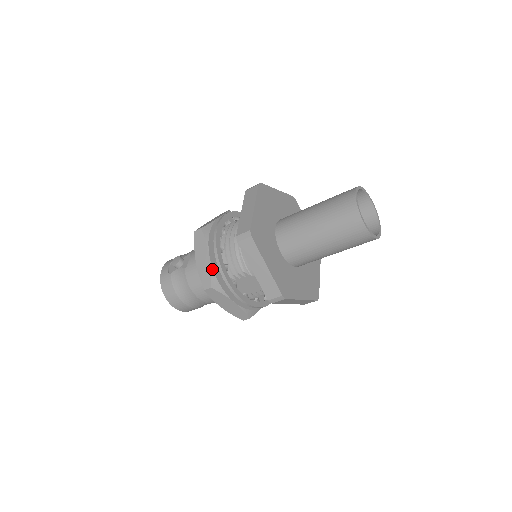
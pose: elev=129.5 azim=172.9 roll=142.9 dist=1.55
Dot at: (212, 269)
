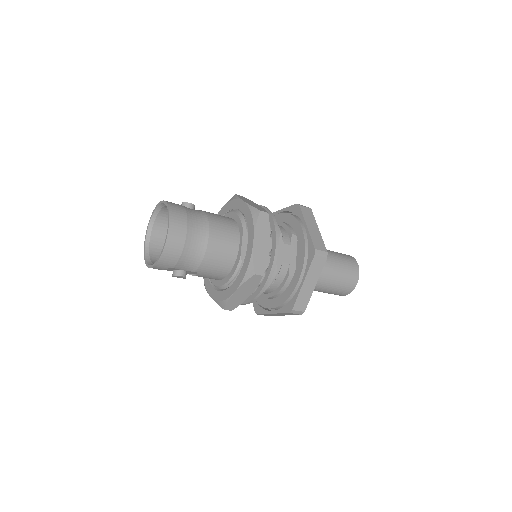
Dot at: occluded
